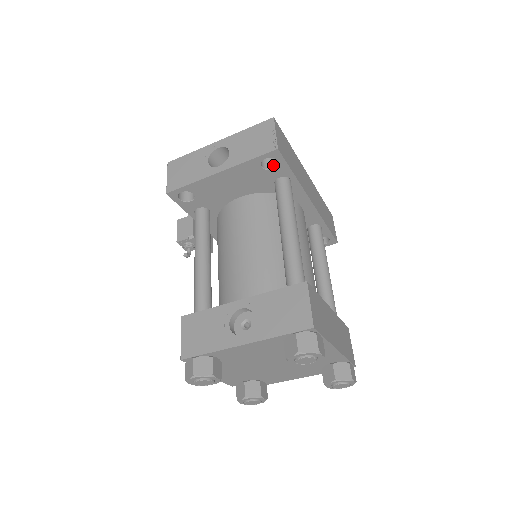
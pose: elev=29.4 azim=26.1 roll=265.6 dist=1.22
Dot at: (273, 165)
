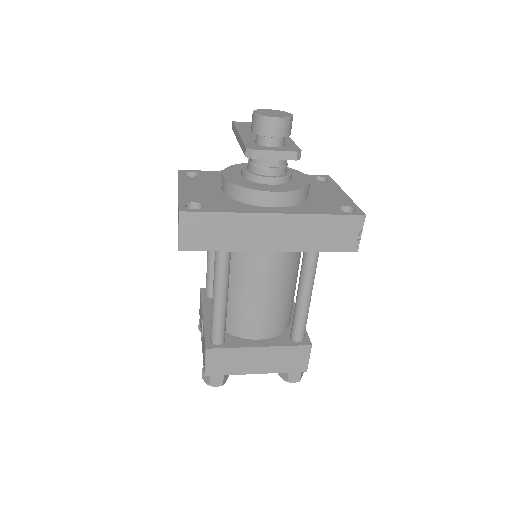
Dot at: occluded
